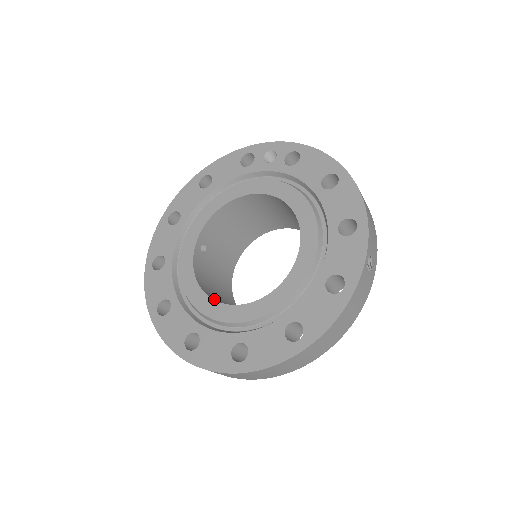
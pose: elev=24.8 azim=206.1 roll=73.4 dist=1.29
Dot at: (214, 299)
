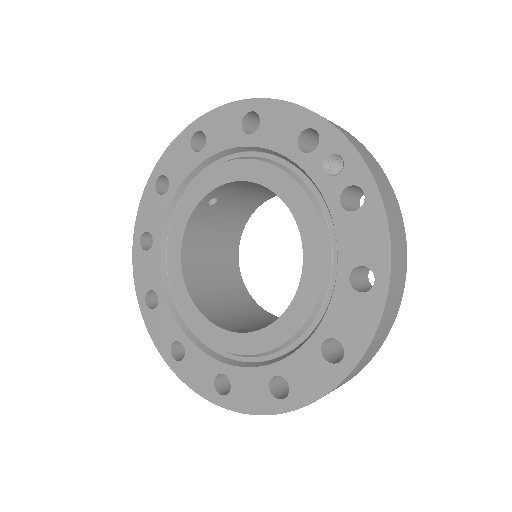
Dot at: (191, 272)
